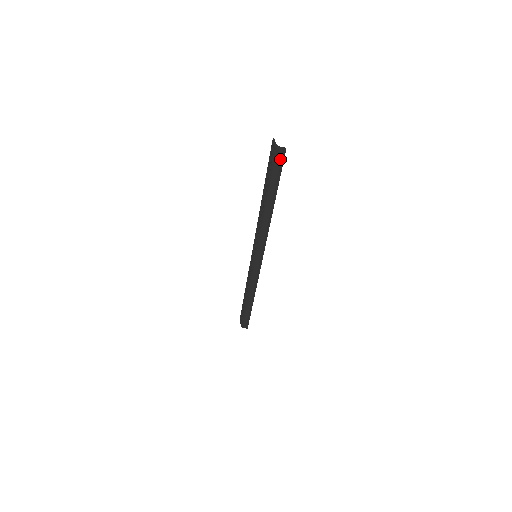
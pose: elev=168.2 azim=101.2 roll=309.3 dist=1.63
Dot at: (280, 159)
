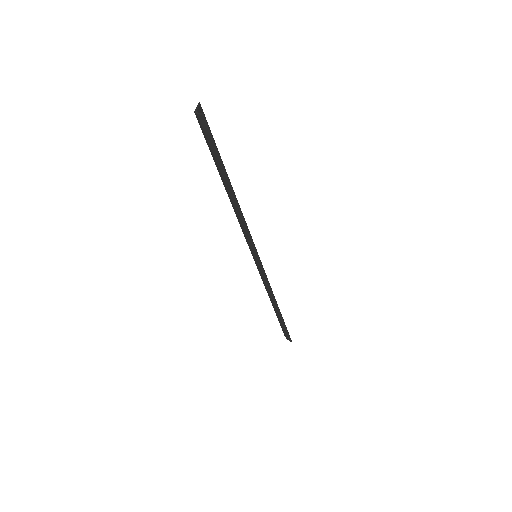
Dot at: (207, 130)
